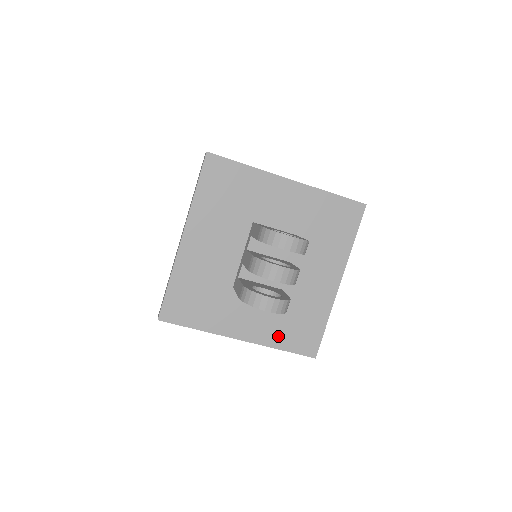
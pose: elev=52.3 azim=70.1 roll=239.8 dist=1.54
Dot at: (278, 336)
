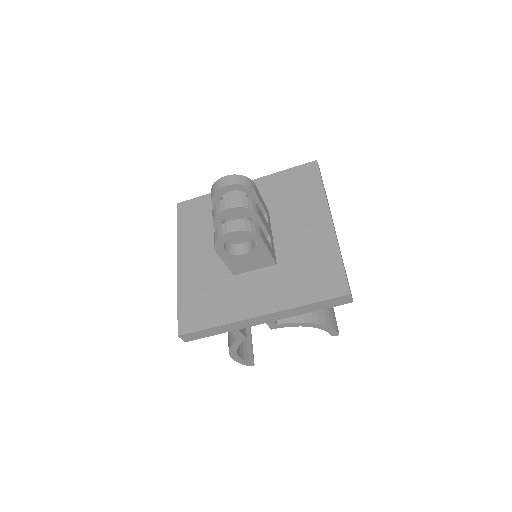
Dot at: (297, 293)
